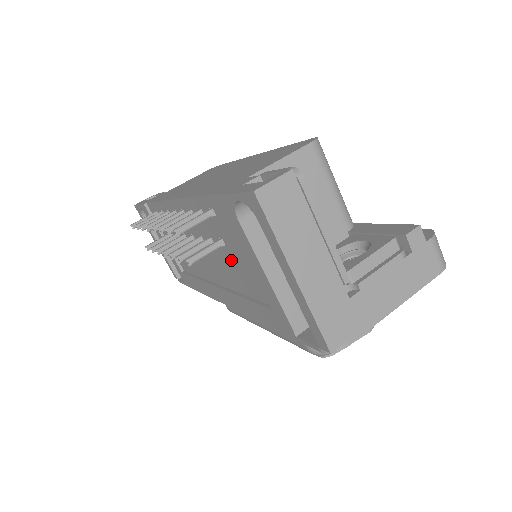
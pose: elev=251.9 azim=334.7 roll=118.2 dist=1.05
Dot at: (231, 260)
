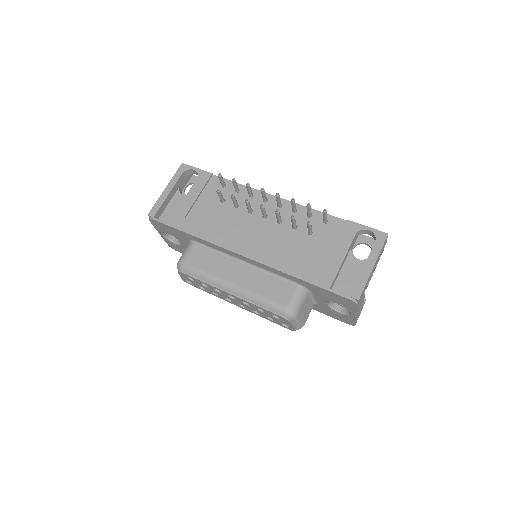
Dot at: (305, 242)
